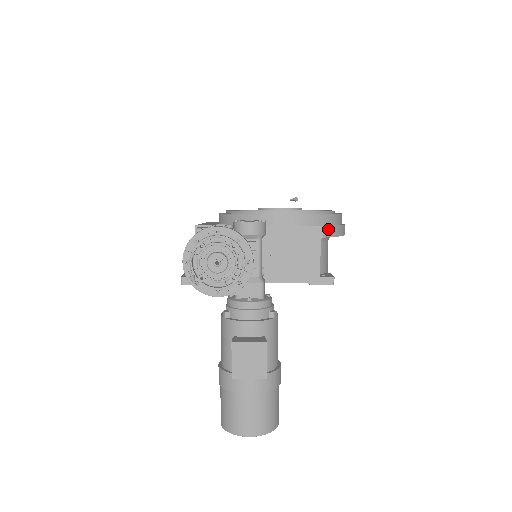
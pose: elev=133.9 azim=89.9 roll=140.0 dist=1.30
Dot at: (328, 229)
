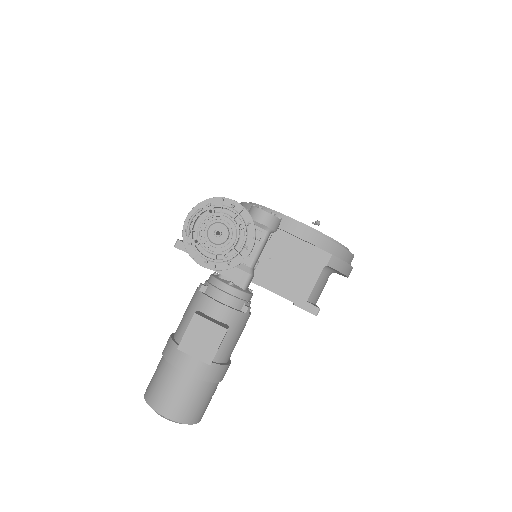
Dot at: (335, 260)
